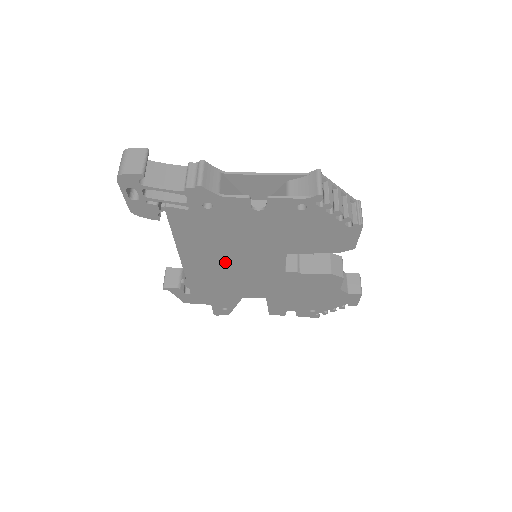
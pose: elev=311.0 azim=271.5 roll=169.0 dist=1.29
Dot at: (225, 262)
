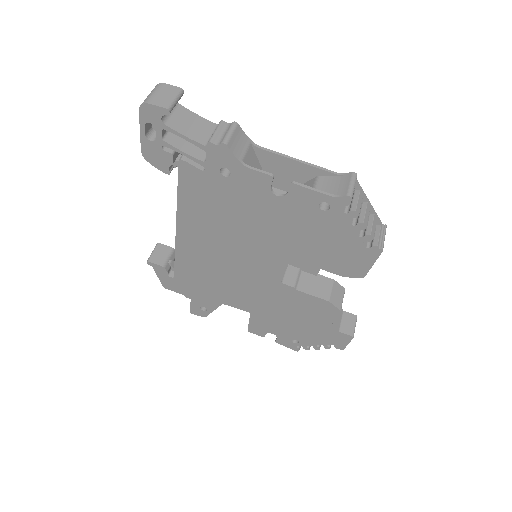
Dot at: (222, 250)
